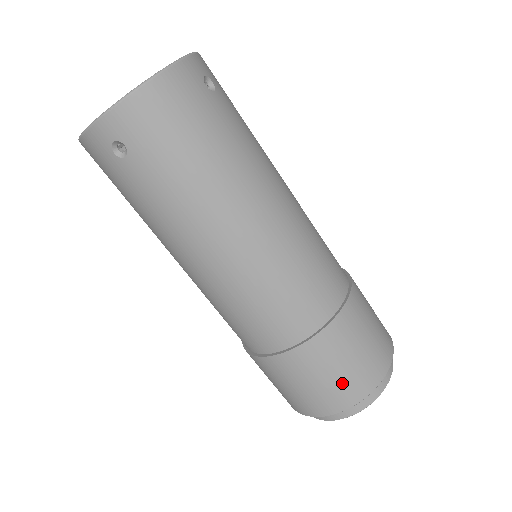
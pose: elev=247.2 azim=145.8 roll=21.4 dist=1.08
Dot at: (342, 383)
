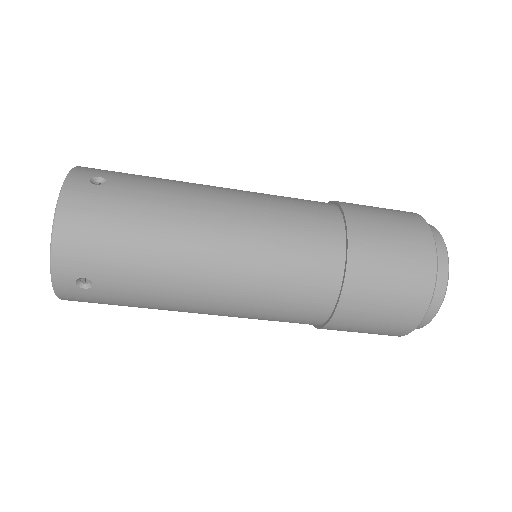
Dot at: occluded
